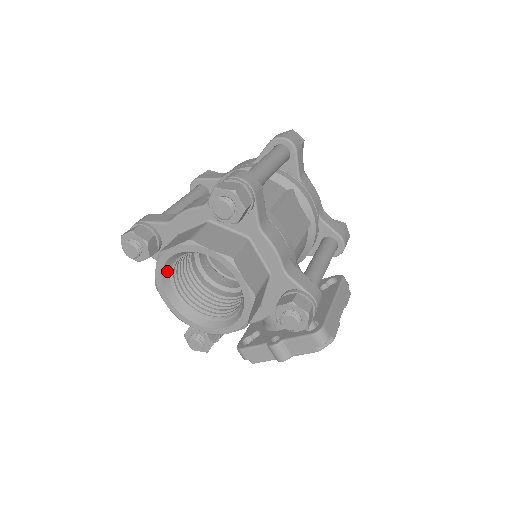
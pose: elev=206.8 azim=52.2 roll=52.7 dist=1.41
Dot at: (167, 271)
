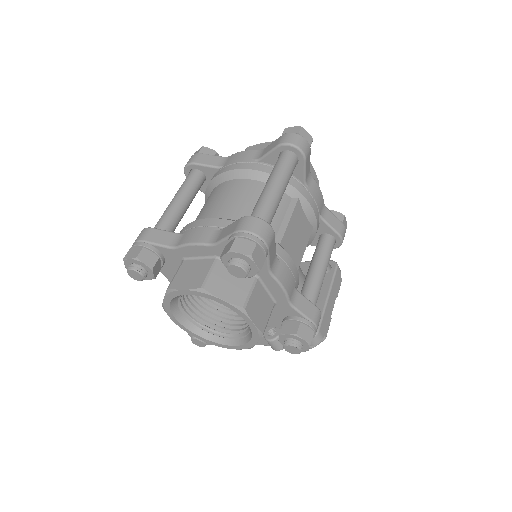
Dot at: (175, 299)
